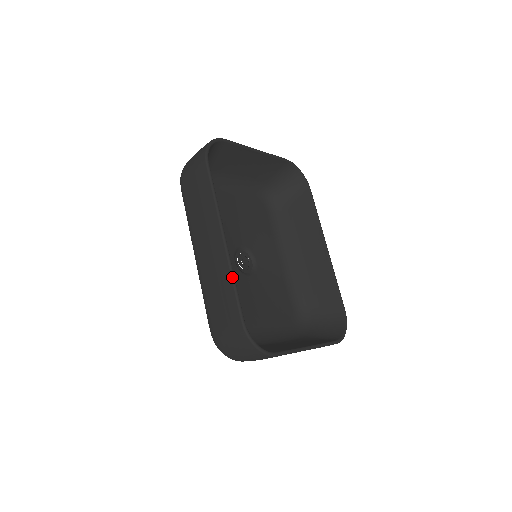
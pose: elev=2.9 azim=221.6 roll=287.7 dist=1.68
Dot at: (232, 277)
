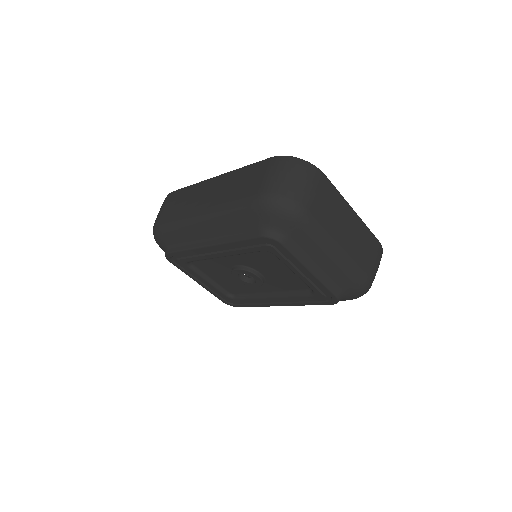
Dot at: (241, 168)
